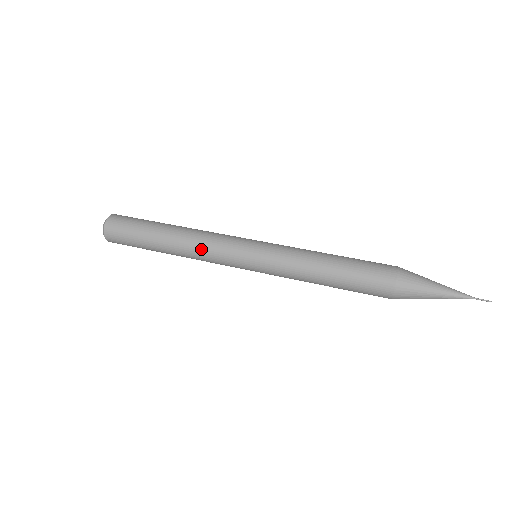
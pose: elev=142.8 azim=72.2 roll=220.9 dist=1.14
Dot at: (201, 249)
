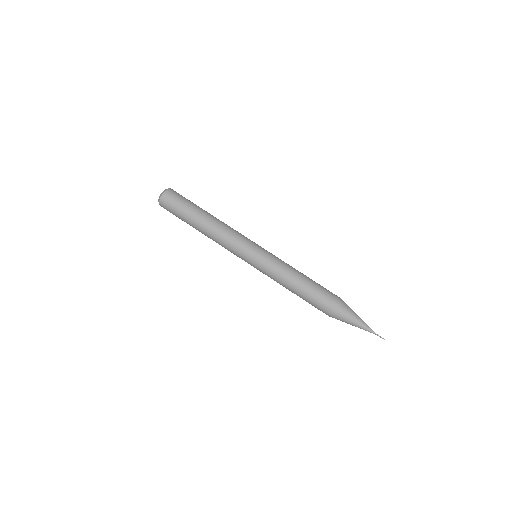
Dot at: (223, 238)
